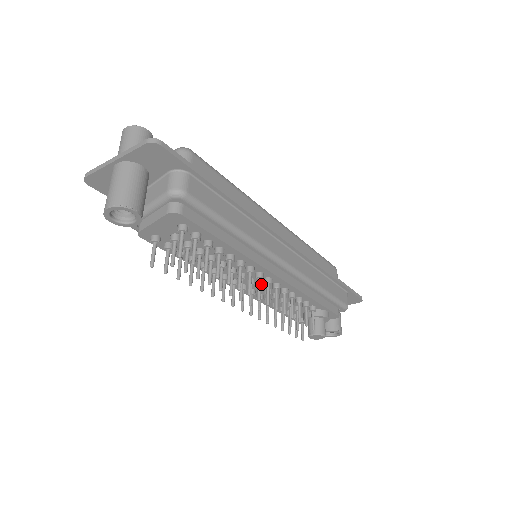
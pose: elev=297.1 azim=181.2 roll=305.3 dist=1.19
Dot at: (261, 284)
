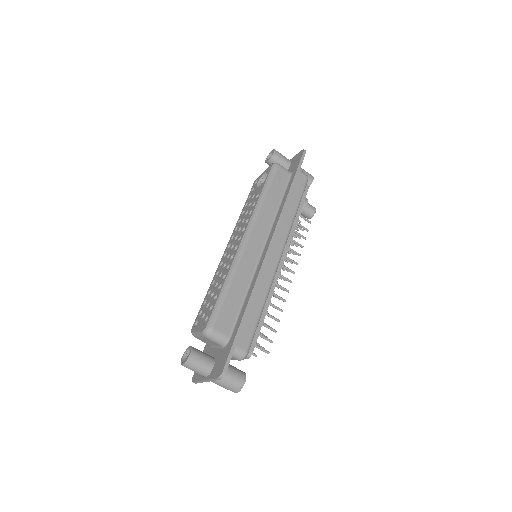
Dot at: occluded
